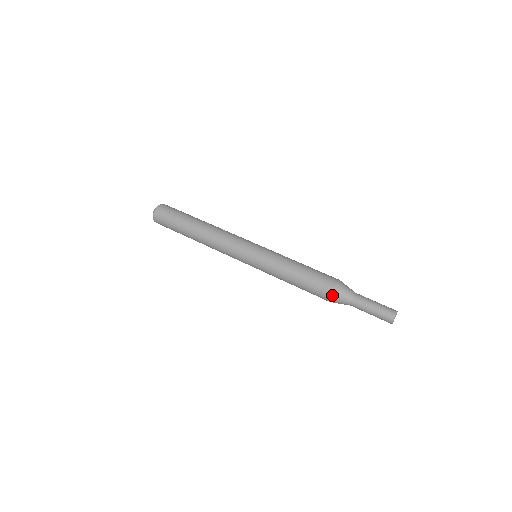
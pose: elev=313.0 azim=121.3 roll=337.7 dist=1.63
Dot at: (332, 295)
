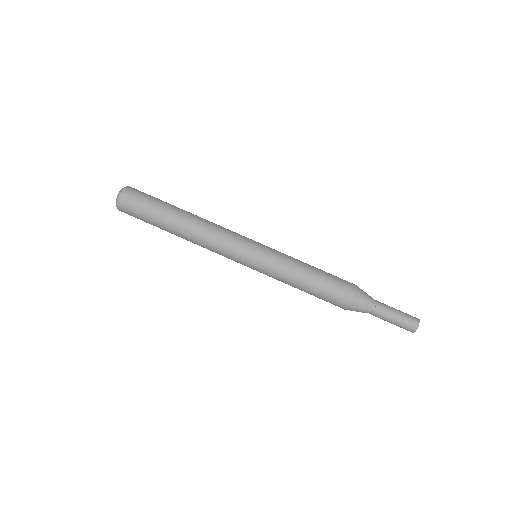
Dot at: (354, 299)
